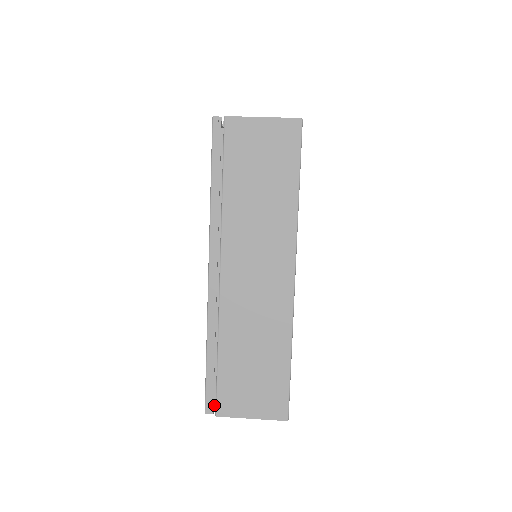
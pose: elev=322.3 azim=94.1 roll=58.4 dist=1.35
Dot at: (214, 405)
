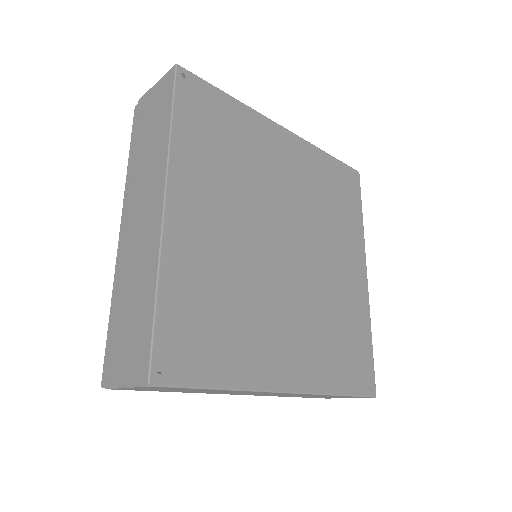
Dot at: occluded
